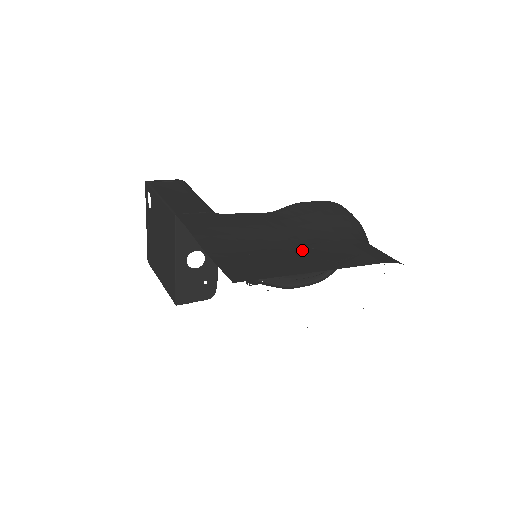
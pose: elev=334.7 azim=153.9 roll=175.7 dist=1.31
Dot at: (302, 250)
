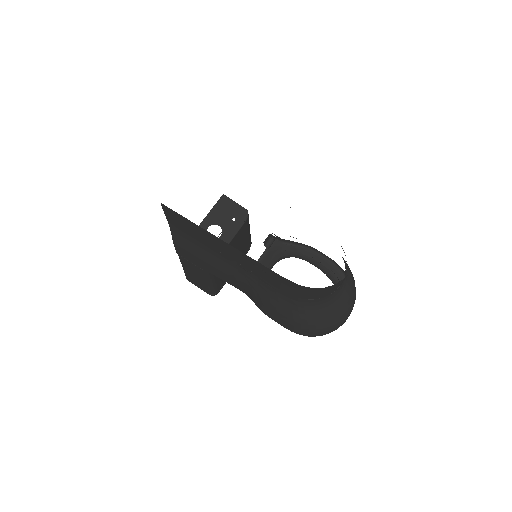
Dot at: occluded
